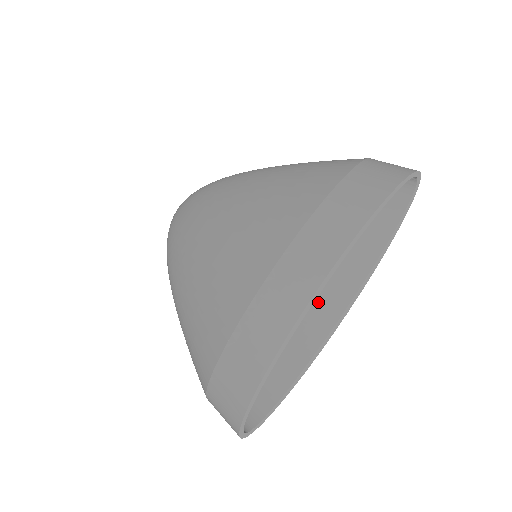
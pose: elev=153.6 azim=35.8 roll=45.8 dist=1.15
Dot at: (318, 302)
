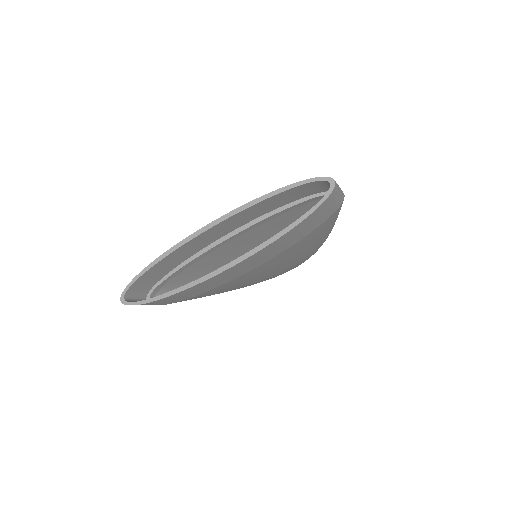
Dot at: occluded
